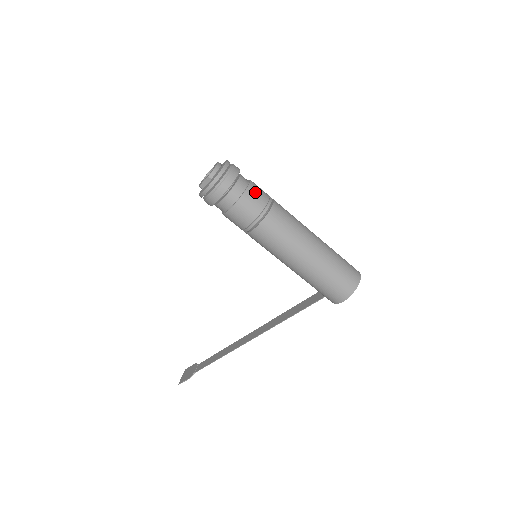
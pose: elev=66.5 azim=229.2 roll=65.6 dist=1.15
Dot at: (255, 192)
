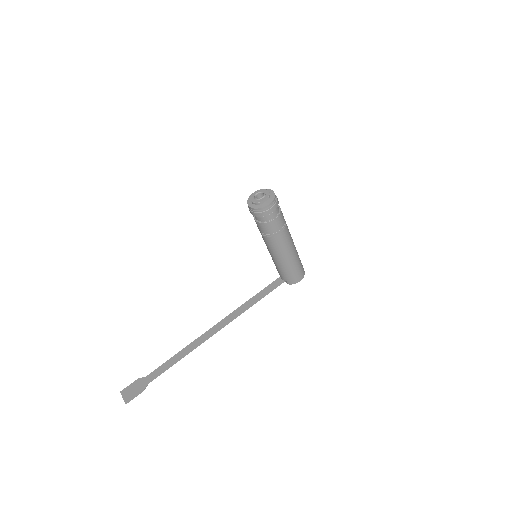
Dot at: occluded
